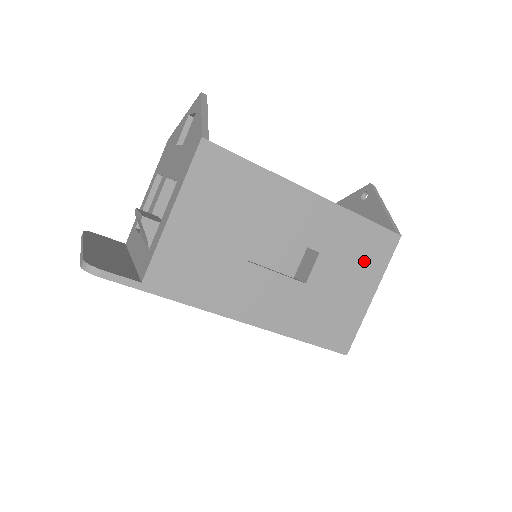
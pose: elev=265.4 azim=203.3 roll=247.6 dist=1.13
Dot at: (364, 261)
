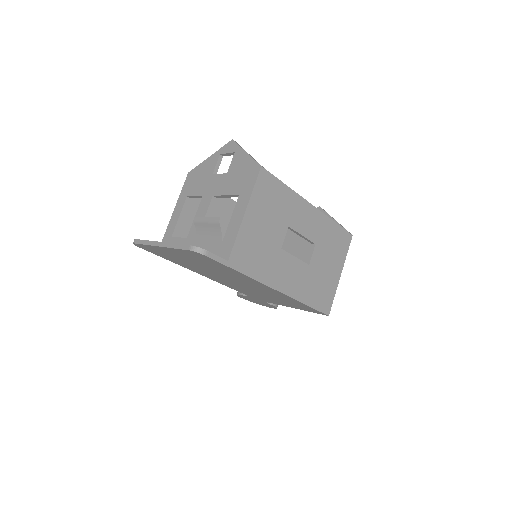
Dot at: (336, 251)
